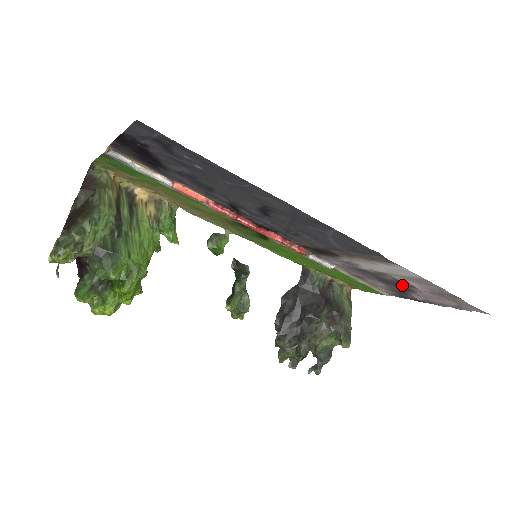
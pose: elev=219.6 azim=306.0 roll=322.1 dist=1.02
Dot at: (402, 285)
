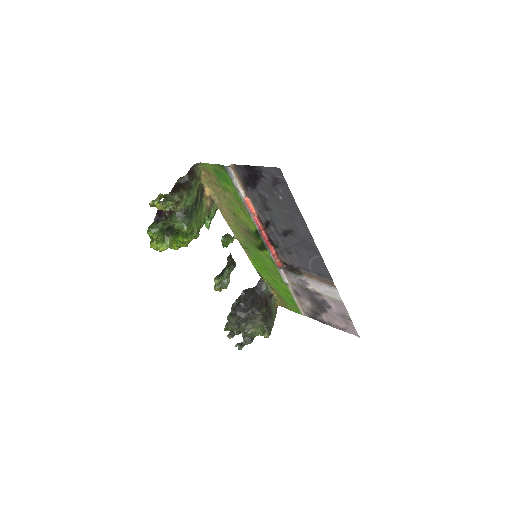
Dot at: (323, 305)
